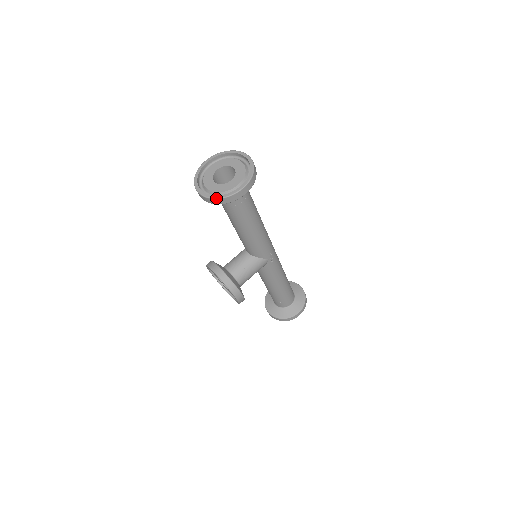
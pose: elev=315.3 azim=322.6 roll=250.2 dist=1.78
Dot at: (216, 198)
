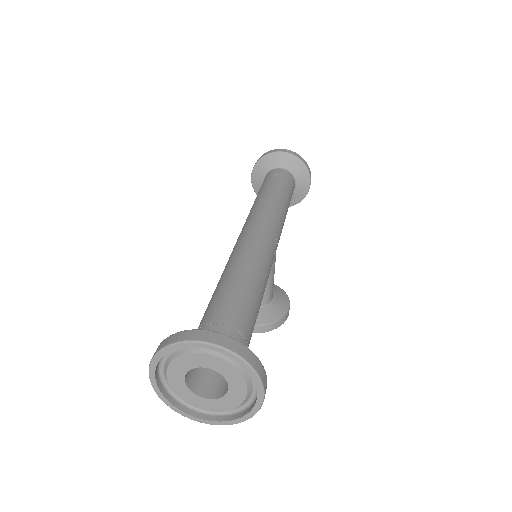
Dot at: occluded
